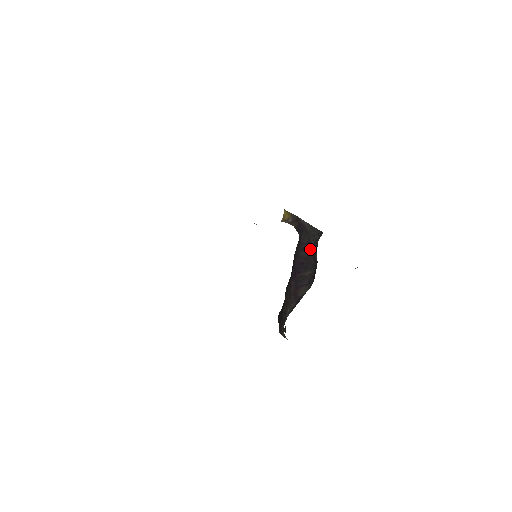
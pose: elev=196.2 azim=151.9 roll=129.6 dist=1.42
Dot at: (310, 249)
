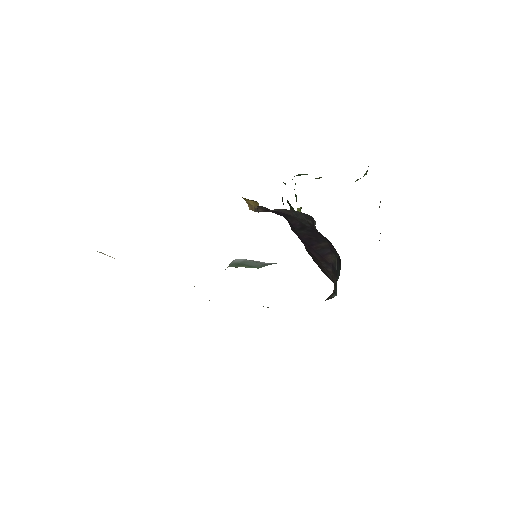
Dot at: (309, 230)
